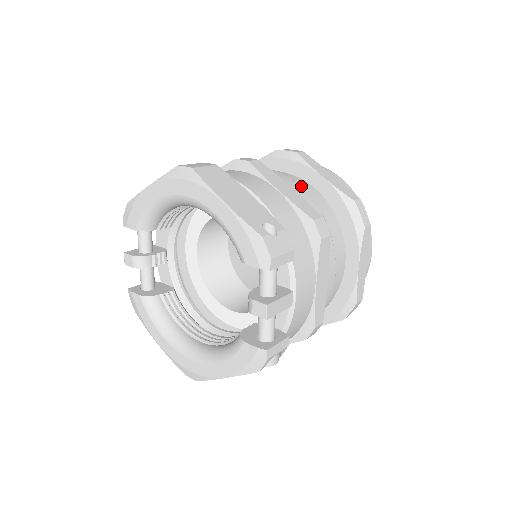
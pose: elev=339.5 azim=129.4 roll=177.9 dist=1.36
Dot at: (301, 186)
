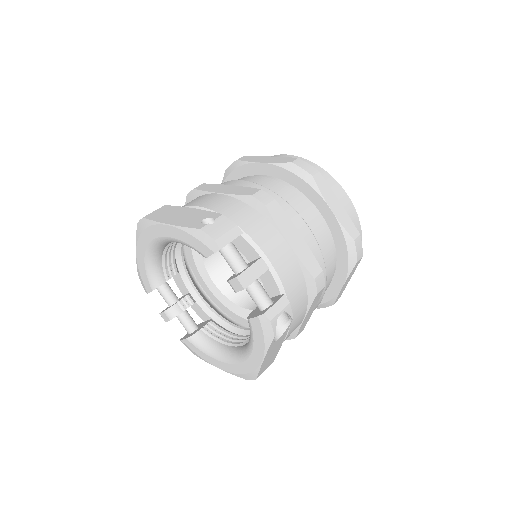
Dot at: (247, 180)
